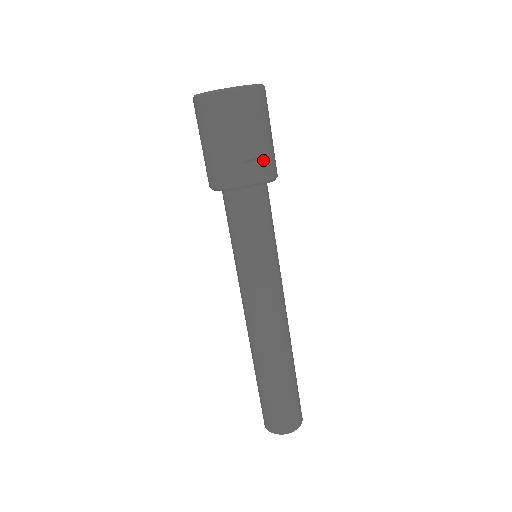
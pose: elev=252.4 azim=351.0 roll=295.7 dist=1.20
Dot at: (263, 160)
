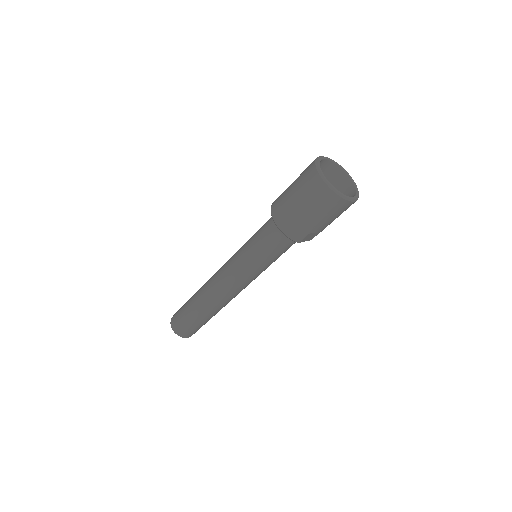
Dot at: occluded
